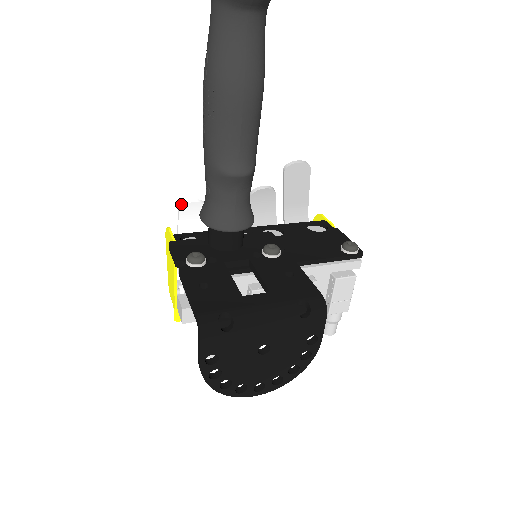
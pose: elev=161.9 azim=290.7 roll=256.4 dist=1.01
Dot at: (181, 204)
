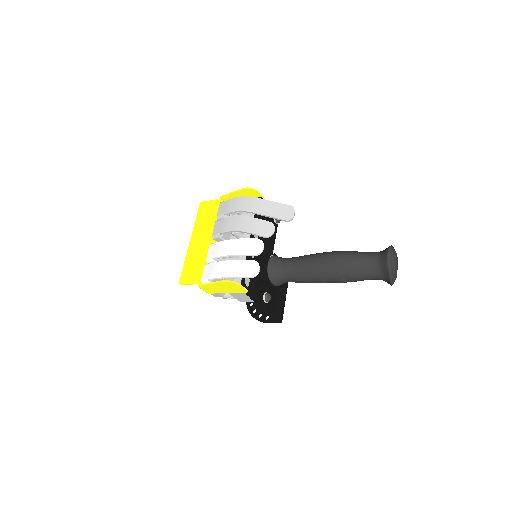
Dot at: (255, 276)
